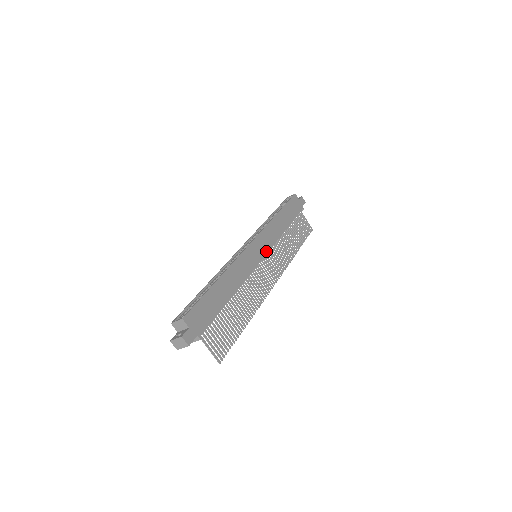
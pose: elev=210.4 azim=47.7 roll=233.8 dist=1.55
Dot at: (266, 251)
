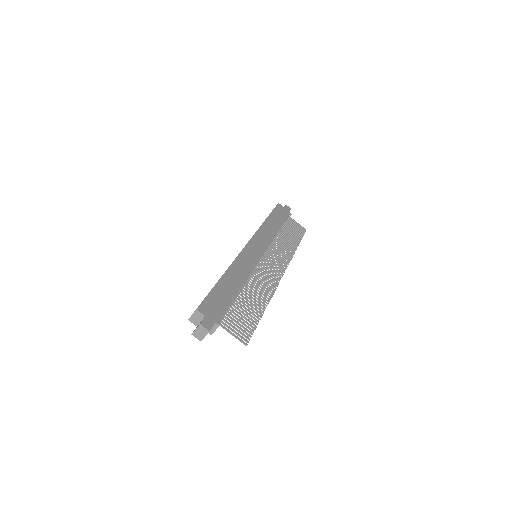
Dot at: (264, 249)
